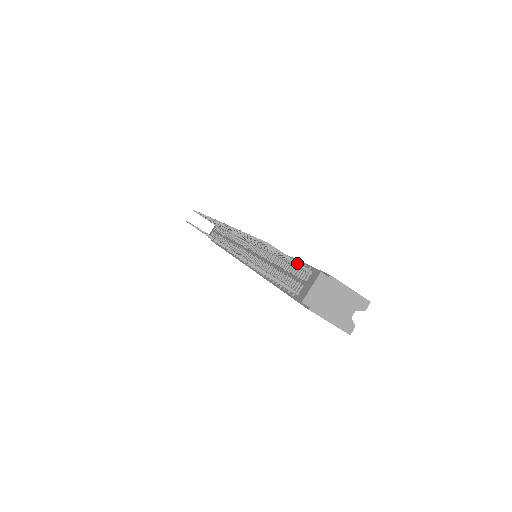
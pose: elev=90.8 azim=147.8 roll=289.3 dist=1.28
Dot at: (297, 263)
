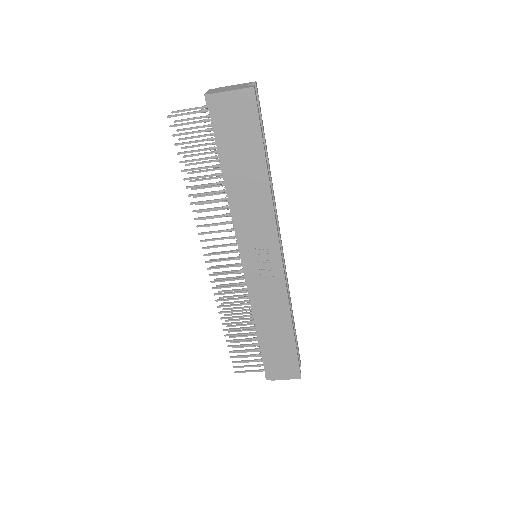
Dot at: (199, 107)
